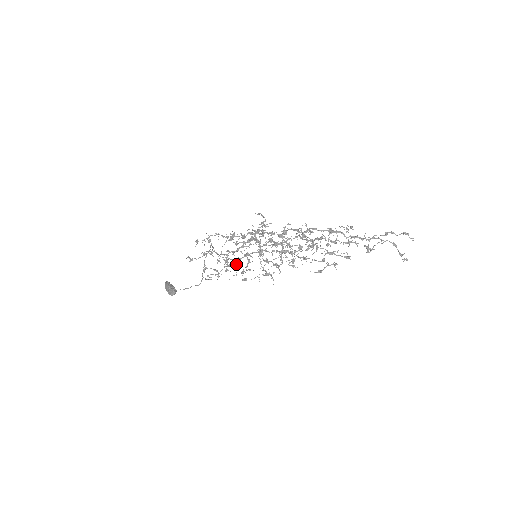
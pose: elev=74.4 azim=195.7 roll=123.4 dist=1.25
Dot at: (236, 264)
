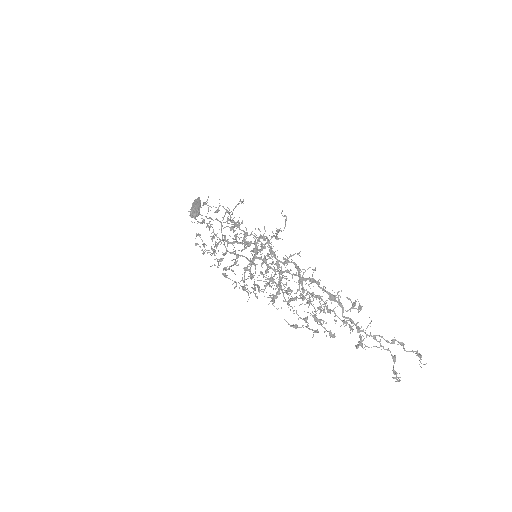
Dot at: (224, 255)
